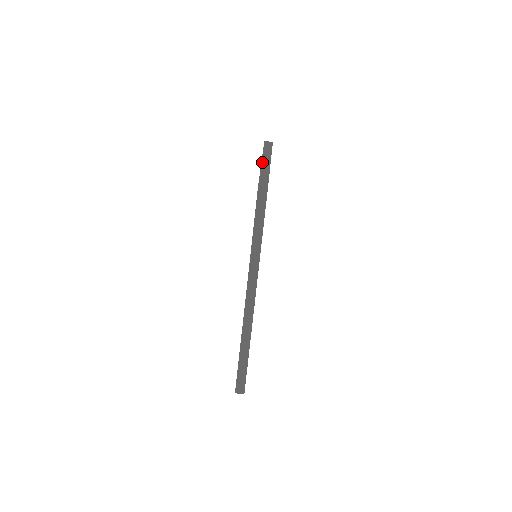
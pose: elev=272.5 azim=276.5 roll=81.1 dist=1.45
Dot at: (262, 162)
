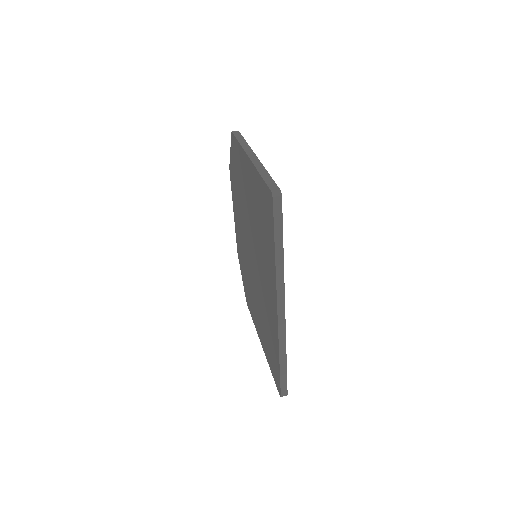
Dot at: occluded
